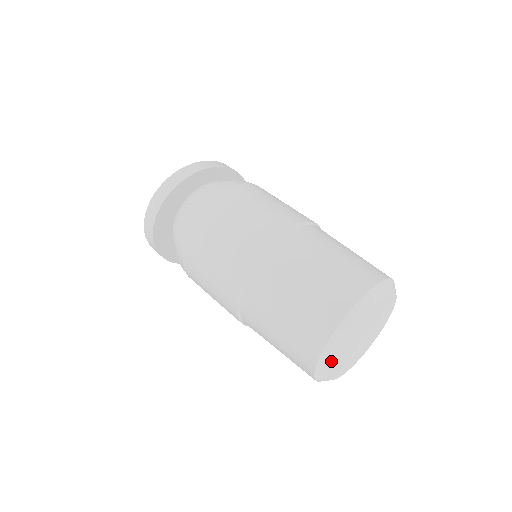
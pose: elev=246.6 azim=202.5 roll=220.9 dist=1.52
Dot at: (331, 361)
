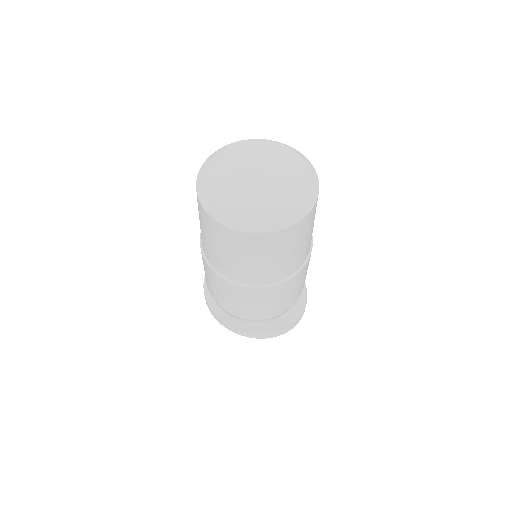
Dot at: (206, 169)
